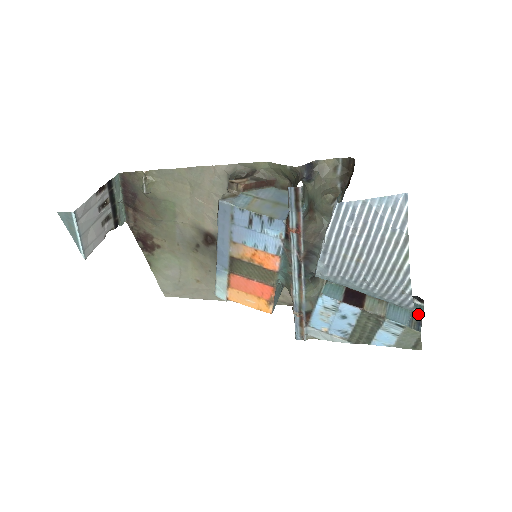
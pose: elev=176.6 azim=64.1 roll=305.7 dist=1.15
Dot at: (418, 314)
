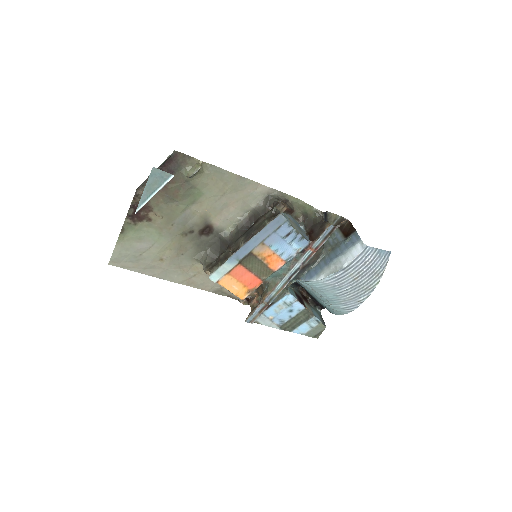
Dot at: (321, 316)
